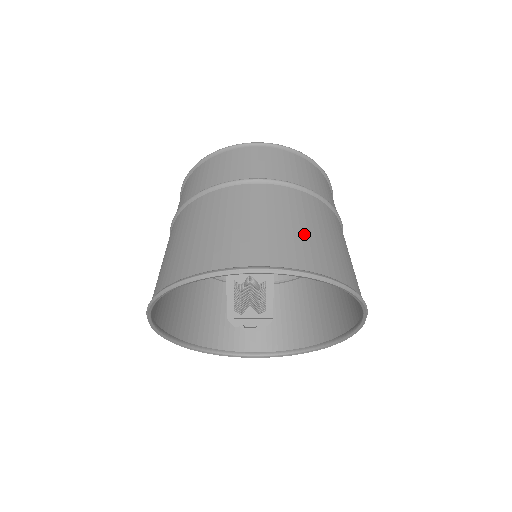
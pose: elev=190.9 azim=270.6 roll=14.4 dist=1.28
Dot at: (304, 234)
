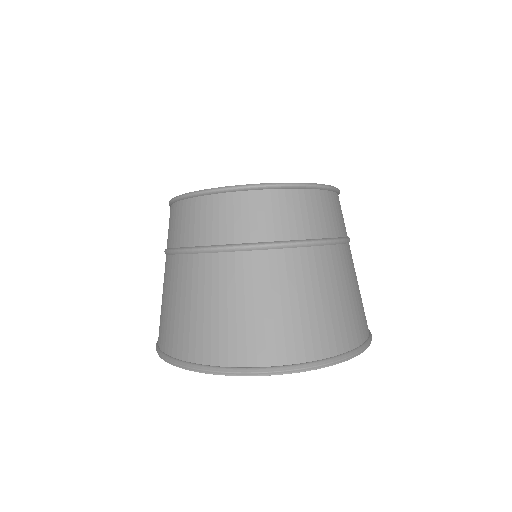
Dot at: (319, 310)
